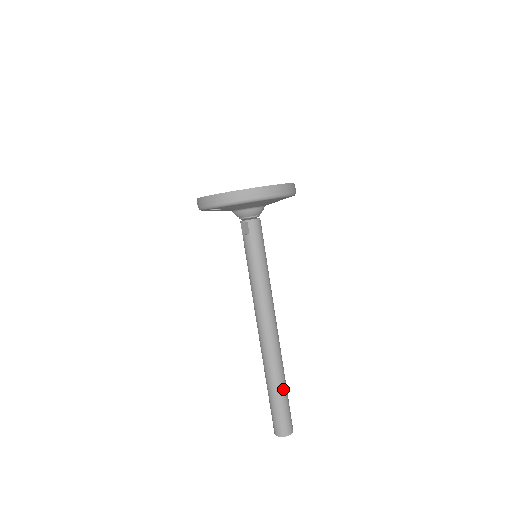
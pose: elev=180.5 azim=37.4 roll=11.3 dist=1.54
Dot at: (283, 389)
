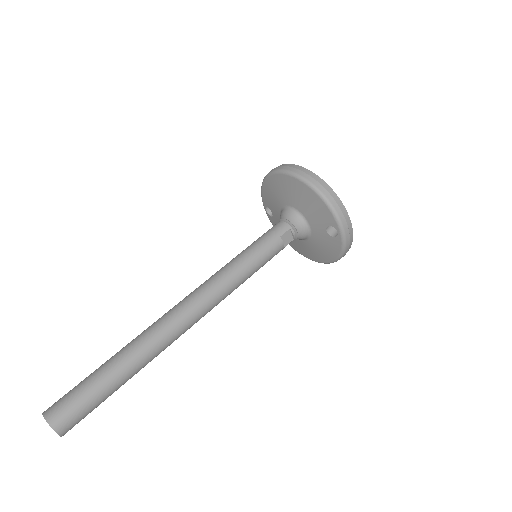
Dot at: (109, 364)
